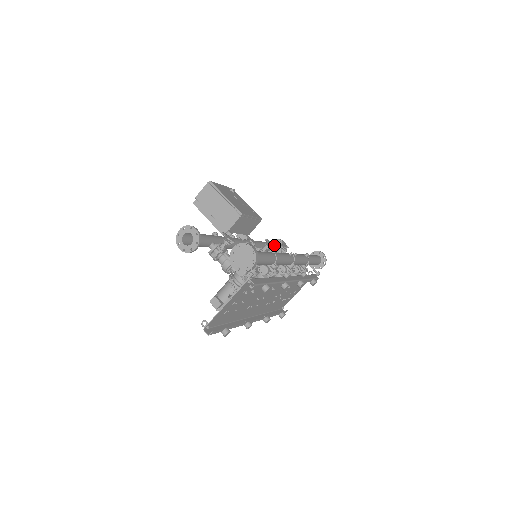
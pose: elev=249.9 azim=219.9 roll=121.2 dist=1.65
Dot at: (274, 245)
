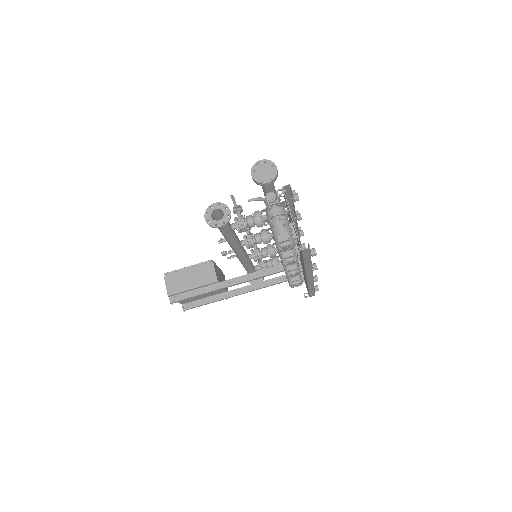
Dot at: occluded
